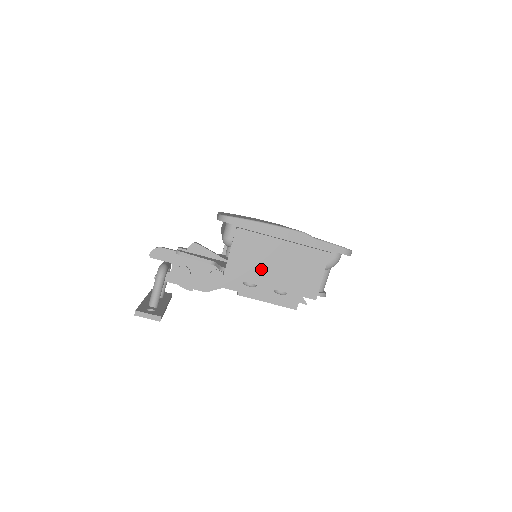
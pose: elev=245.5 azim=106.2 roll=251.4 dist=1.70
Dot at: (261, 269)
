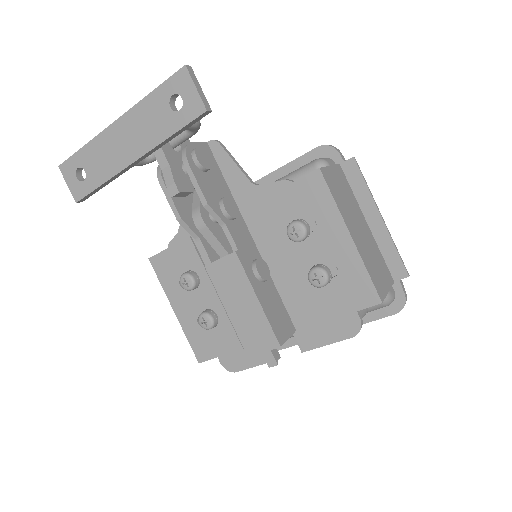
Dot at: (348, 212)
